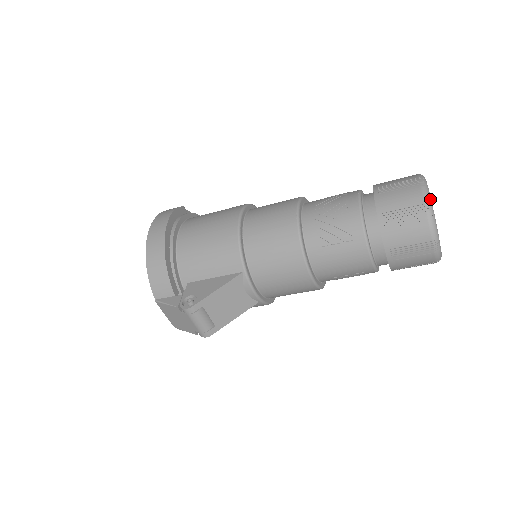
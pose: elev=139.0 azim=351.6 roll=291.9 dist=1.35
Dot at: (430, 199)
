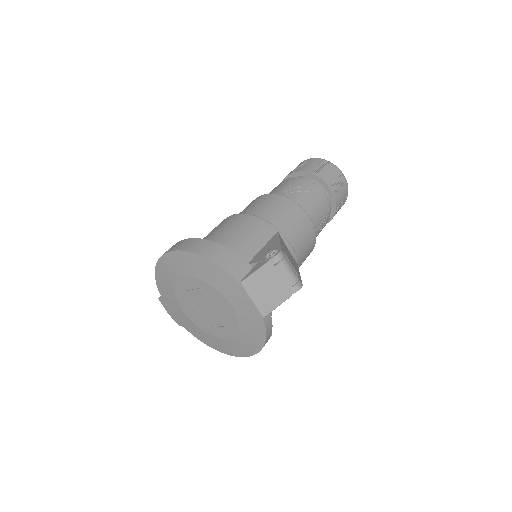
Dot at: occluded
